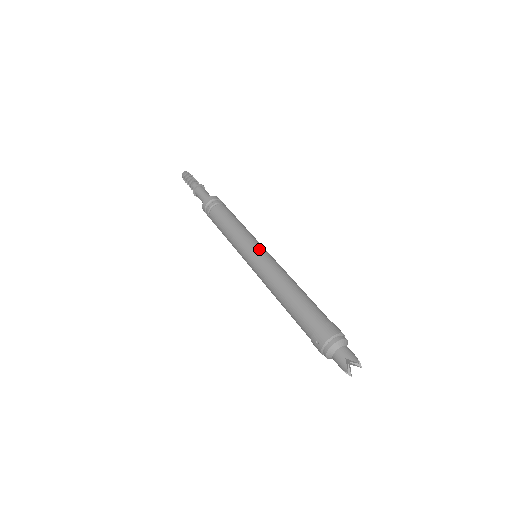
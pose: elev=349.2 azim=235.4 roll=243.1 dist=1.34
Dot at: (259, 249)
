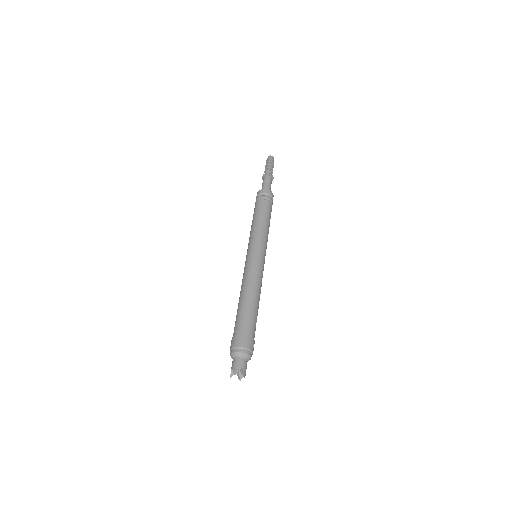
Dot at: (251, 253)
